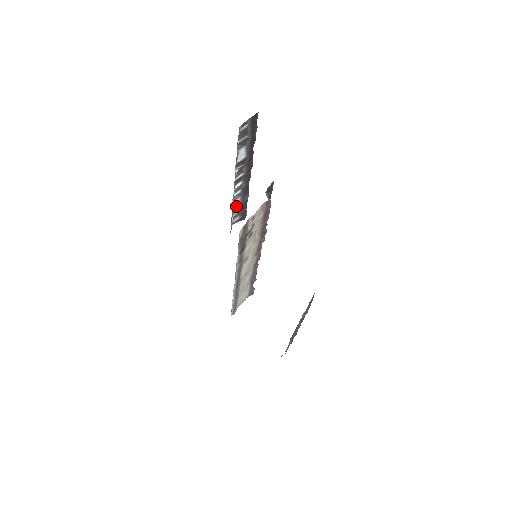
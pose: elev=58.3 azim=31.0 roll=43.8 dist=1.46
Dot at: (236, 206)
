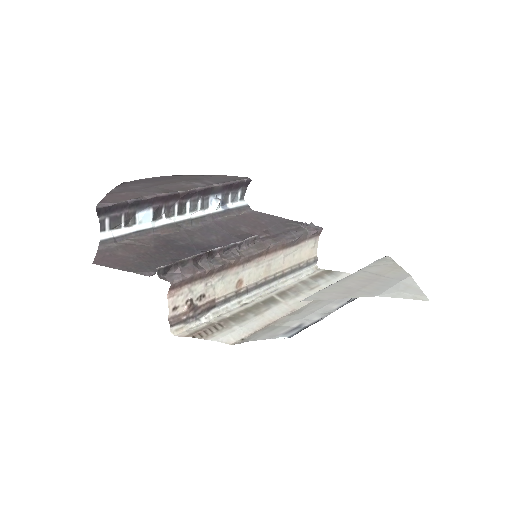
Dot at: (215, 207)
